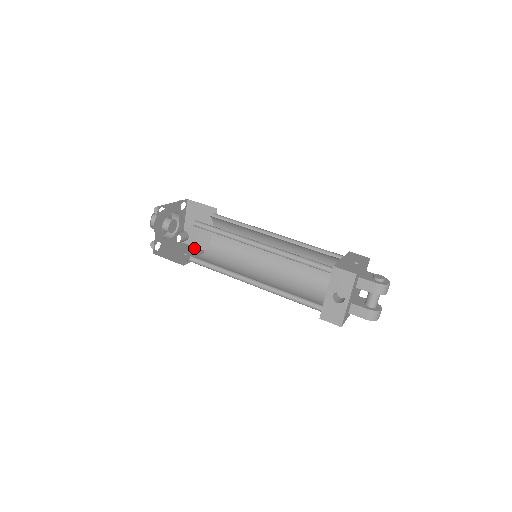
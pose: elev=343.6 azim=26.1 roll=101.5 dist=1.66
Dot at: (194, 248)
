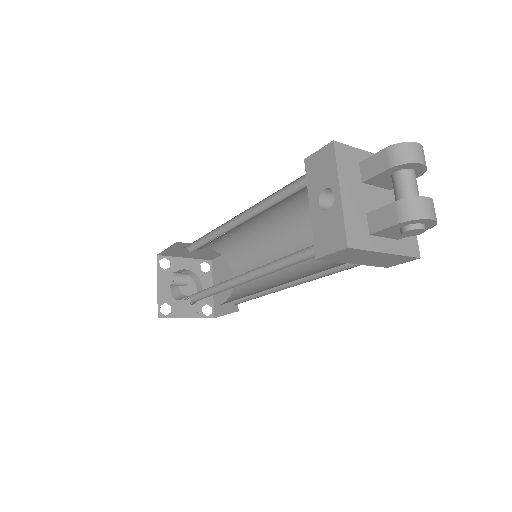
Dot at: occluded
